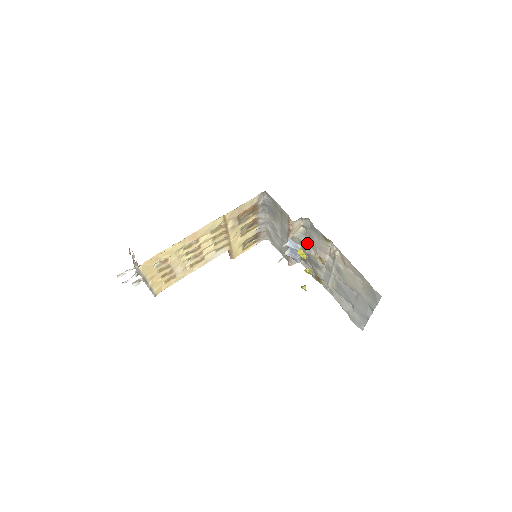
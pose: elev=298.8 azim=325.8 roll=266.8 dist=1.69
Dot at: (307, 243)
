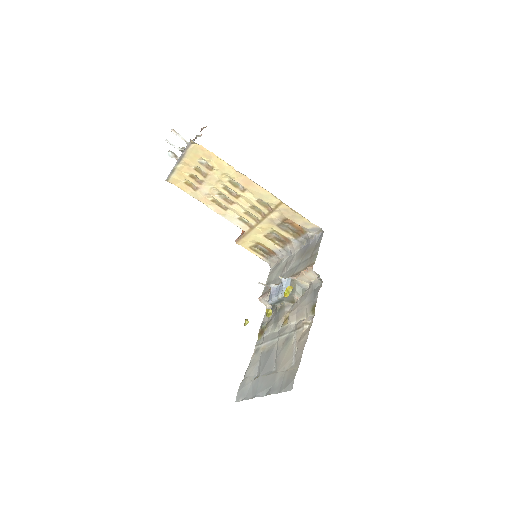
Dot at: (295, 297)
